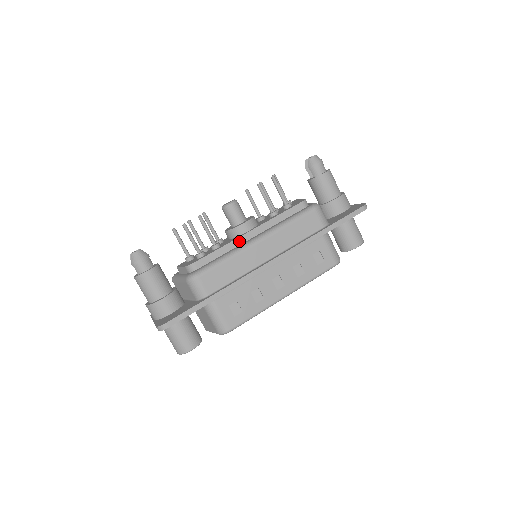
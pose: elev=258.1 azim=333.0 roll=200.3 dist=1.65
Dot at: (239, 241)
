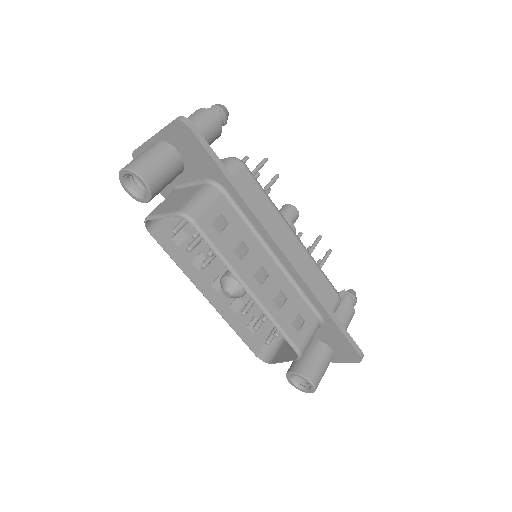
Dot at: occluded
